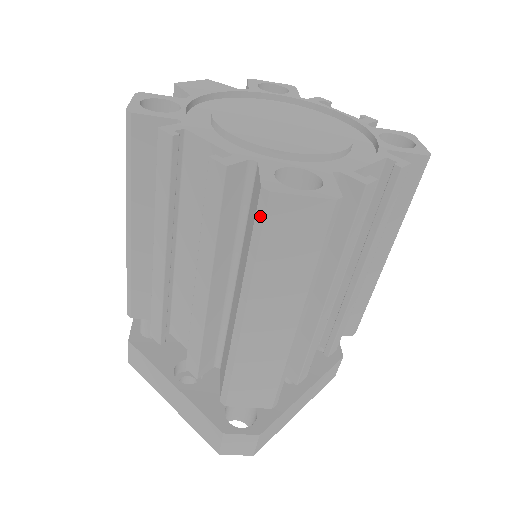
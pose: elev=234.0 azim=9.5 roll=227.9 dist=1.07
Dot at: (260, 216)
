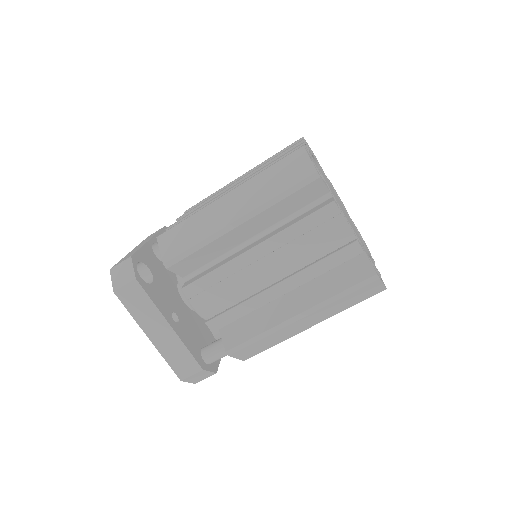
Dot at: (289, 154)
